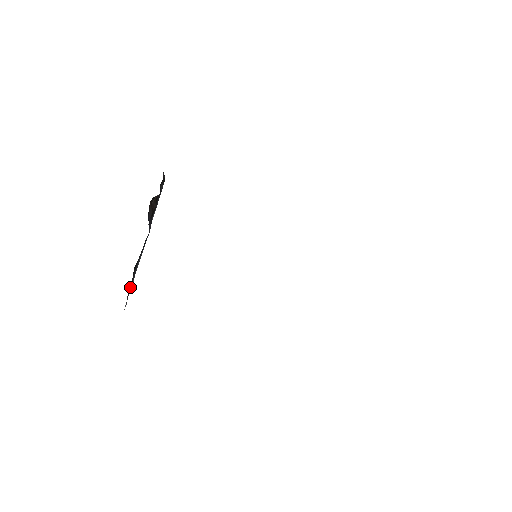
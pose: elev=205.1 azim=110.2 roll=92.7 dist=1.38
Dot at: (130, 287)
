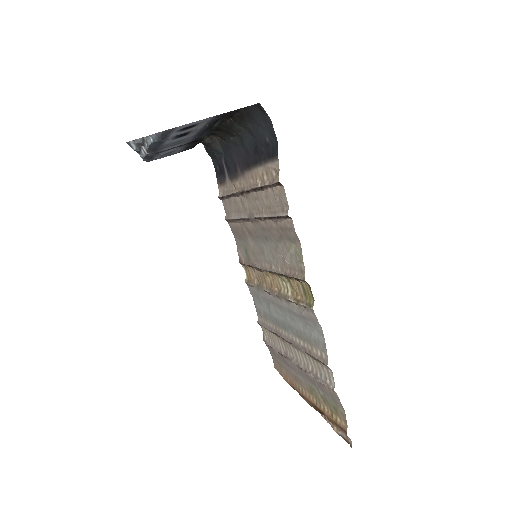
Dot at: (224, 115)
